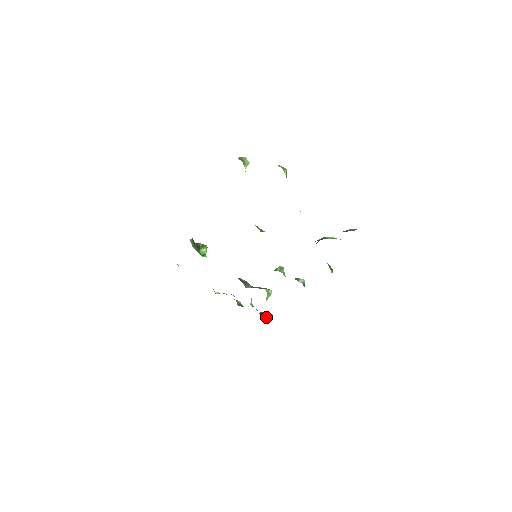
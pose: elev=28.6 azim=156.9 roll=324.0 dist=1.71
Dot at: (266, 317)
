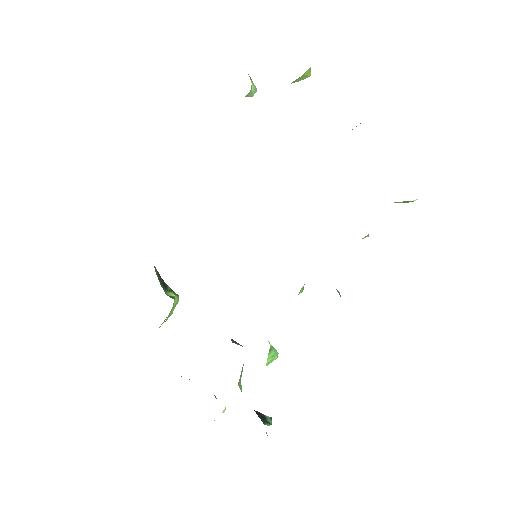
Dot at: (265, 418)
